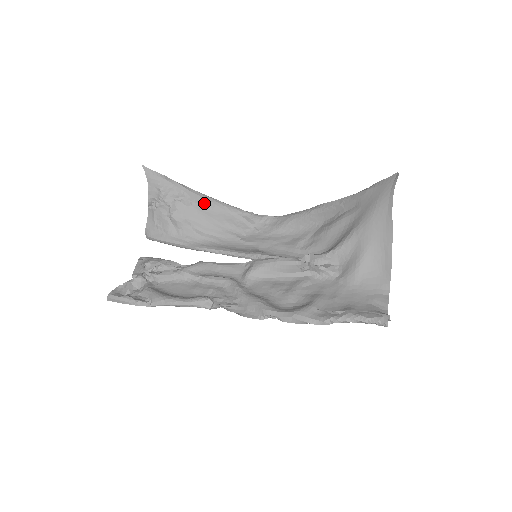
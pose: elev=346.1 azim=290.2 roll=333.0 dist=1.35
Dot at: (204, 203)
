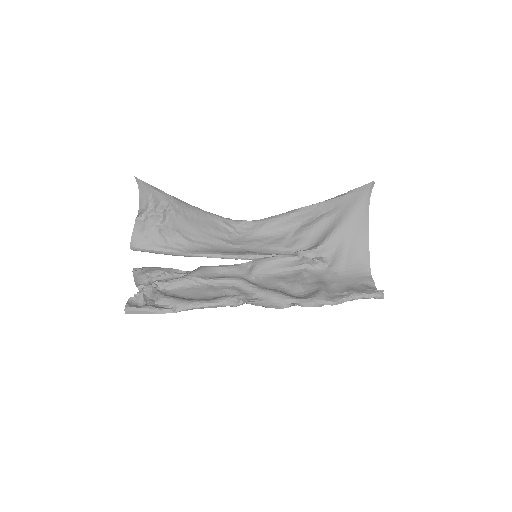
Dot at: (190, 212)
